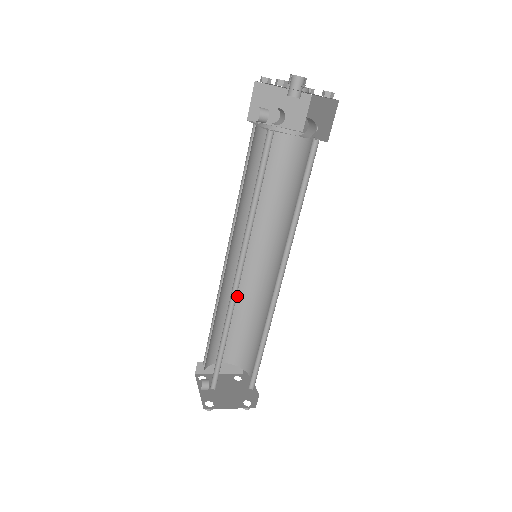
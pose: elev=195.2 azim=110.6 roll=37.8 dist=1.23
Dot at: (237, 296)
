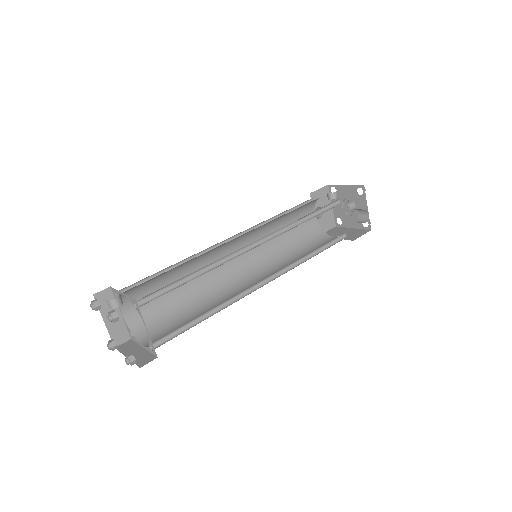
Dot at: occluded
